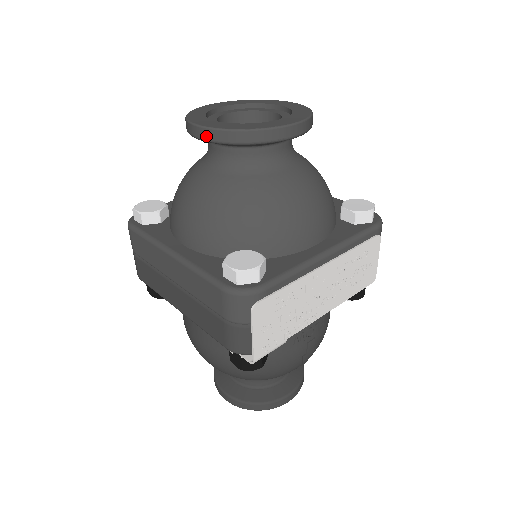
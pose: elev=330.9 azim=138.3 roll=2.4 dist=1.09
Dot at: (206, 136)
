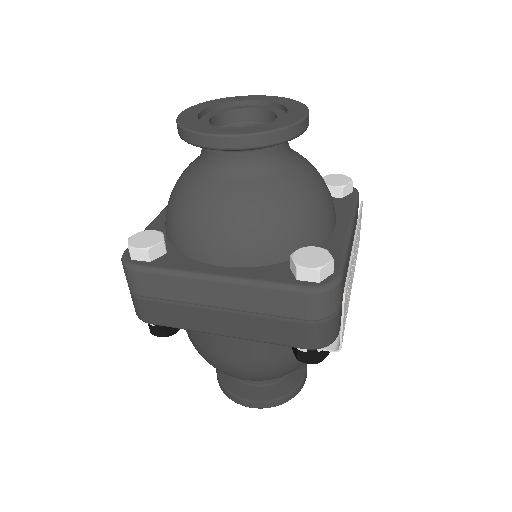
Dot at: (234, 144)
